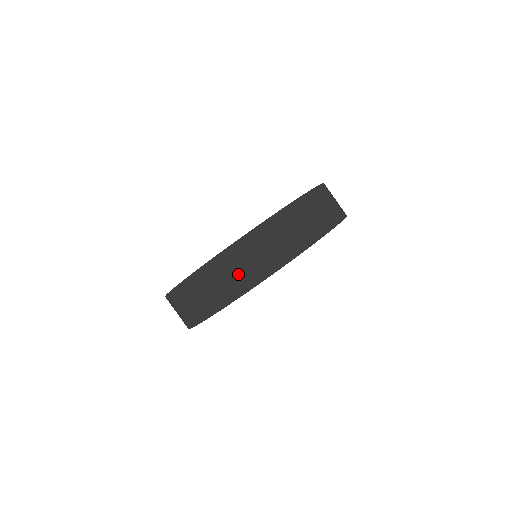
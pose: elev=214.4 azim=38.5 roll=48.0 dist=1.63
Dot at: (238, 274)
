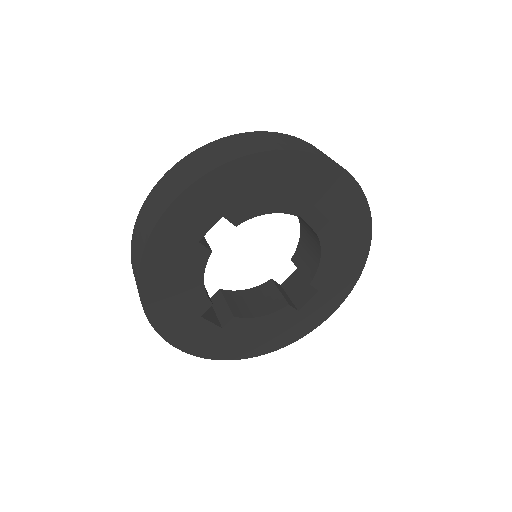
Dot at: (225, 151)
